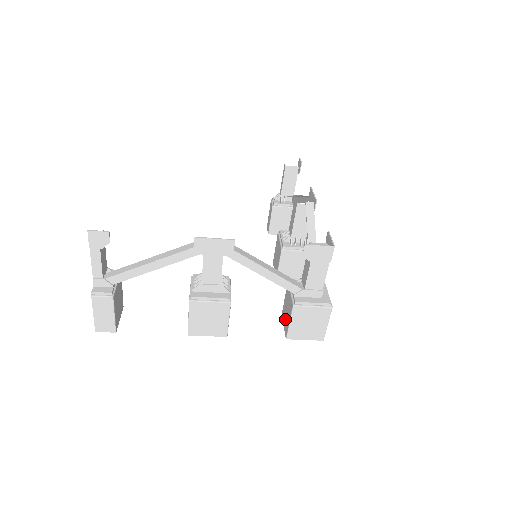
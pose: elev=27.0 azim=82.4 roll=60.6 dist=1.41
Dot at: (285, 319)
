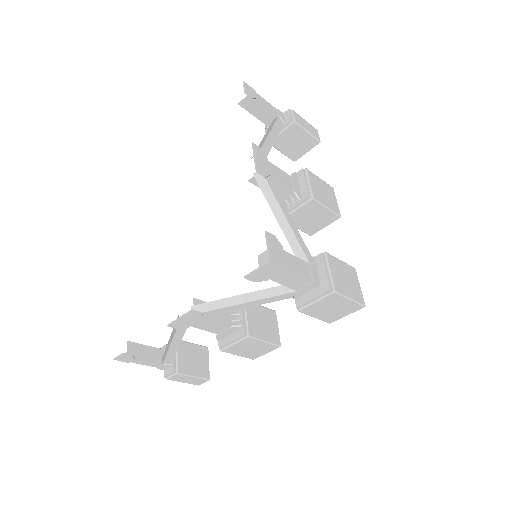
Dot at: occluded
